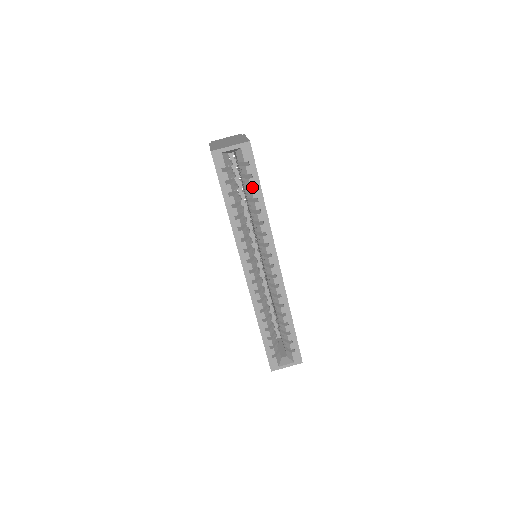
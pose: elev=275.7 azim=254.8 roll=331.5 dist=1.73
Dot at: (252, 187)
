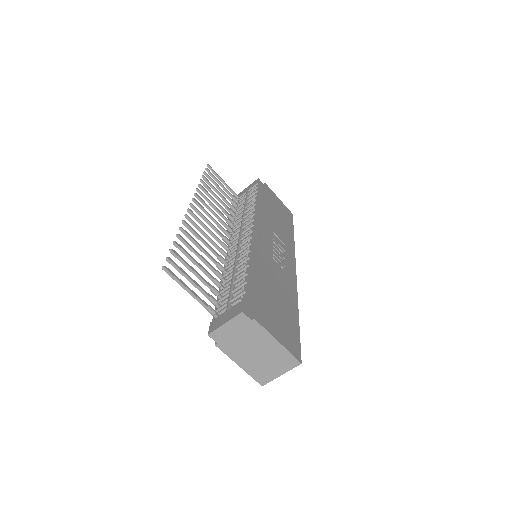
Dot at: occluded
